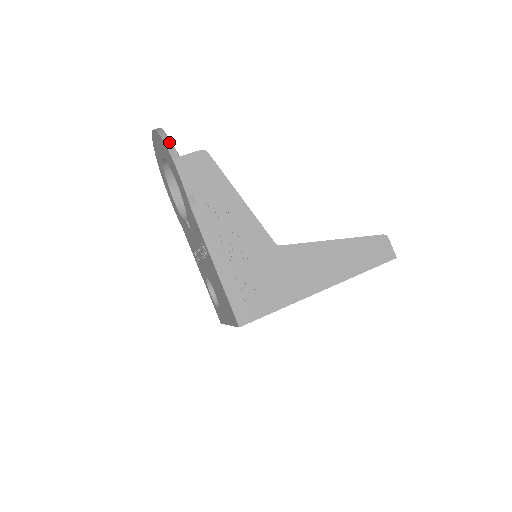
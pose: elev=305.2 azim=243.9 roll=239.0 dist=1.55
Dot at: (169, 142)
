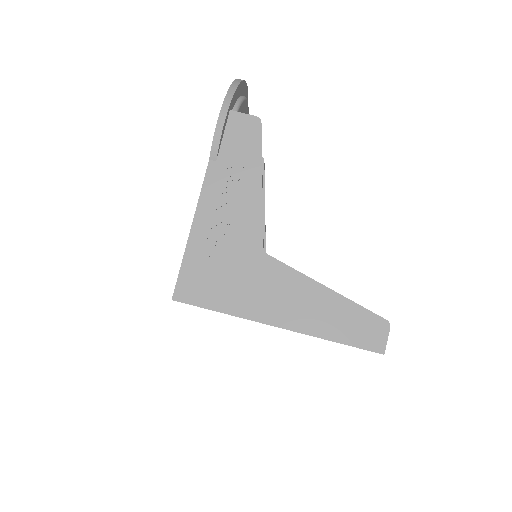
Dot at: (232, 92)
